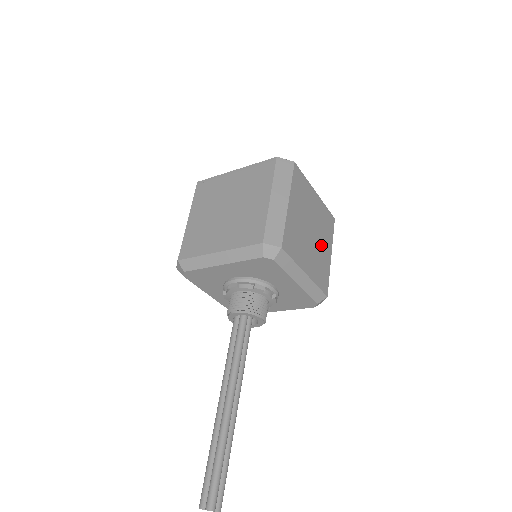
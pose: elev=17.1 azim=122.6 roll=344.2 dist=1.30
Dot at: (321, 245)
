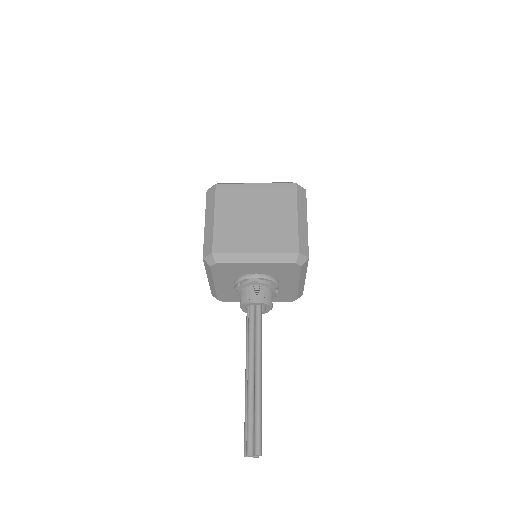
Dot at: occluded
